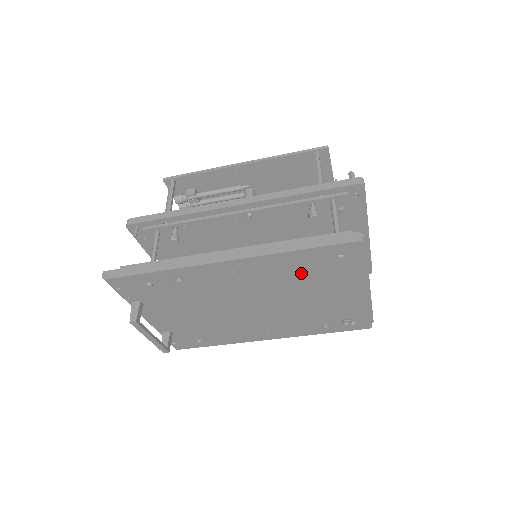
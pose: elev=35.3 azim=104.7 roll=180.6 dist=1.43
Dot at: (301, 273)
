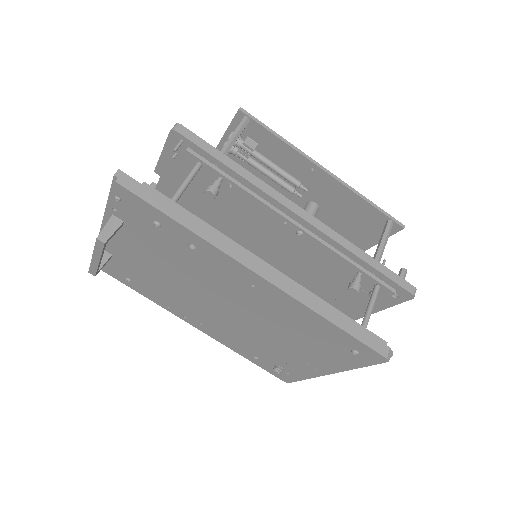
Dot at: (305, 331)
